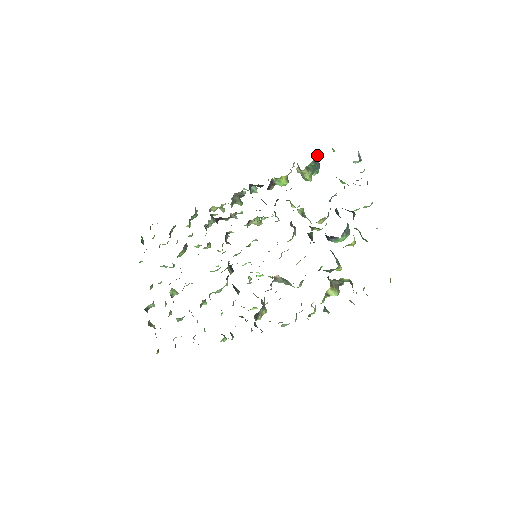
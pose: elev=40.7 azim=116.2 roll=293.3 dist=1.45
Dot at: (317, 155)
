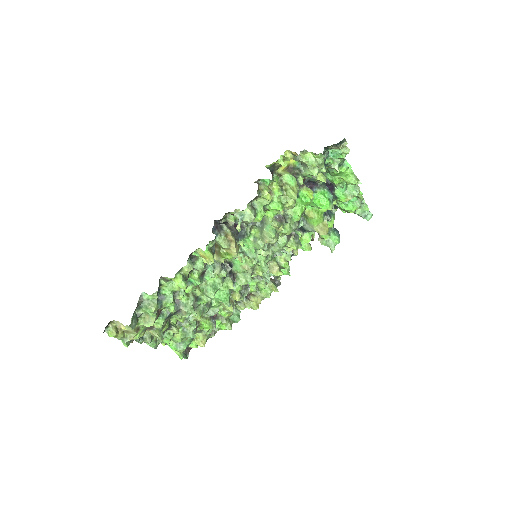
Dot at: occluded
